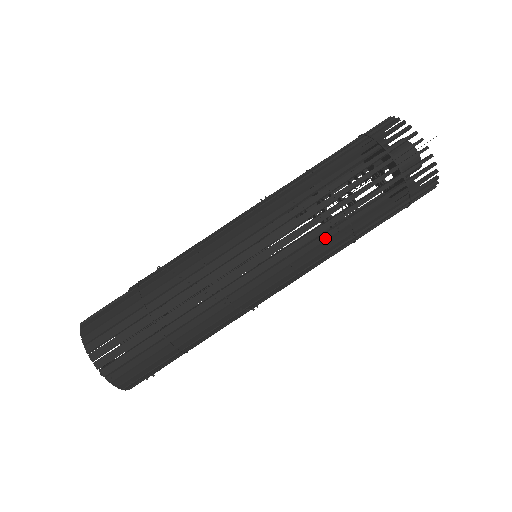
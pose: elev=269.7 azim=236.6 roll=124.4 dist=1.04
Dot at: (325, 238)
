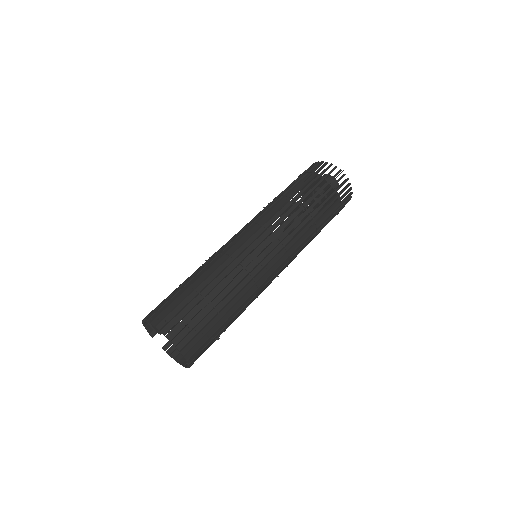
Dot at: (274, 207)
